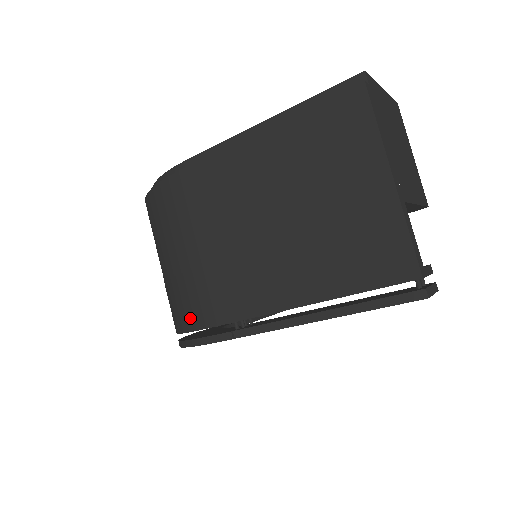
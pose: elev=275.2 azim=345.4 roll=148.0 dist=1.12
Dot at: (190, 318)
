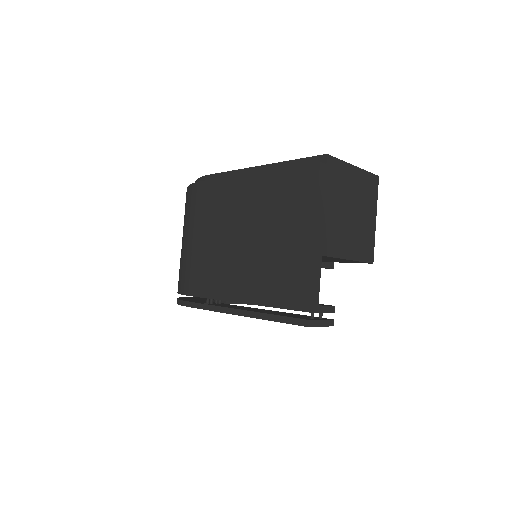
Dot at: (183, 285)
